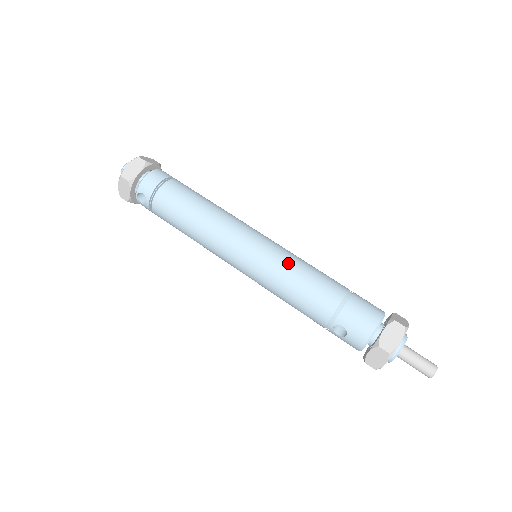
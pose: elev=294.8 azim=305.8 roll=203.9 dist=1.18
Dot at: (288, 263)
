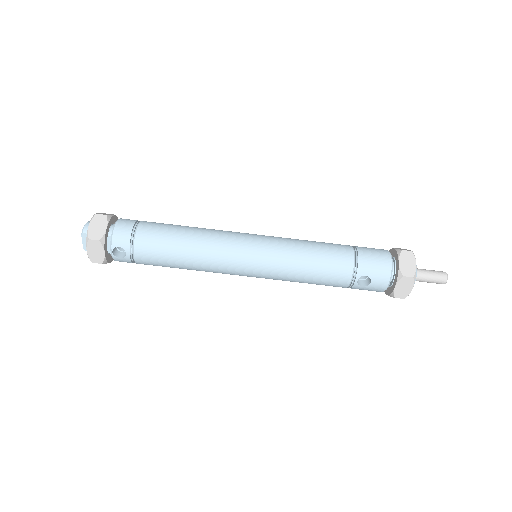
Dot at: (293, 246)
